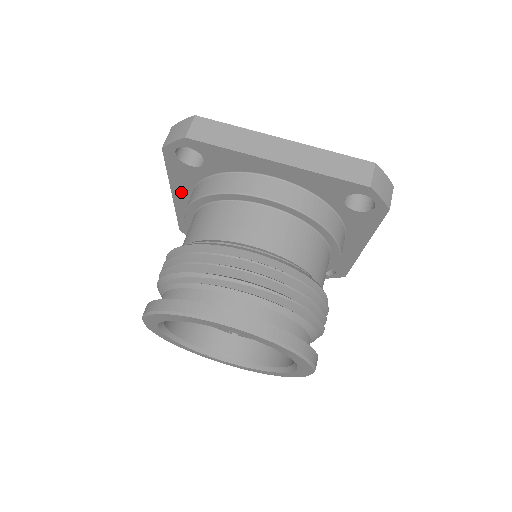
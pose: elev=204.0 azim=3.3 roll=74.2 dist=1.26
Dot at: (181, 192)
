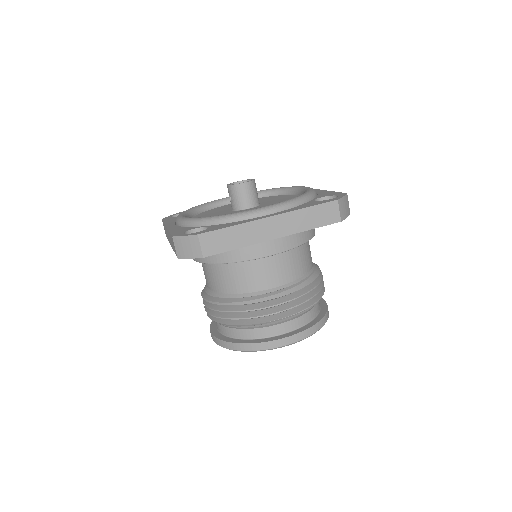
Dot at: occluded
